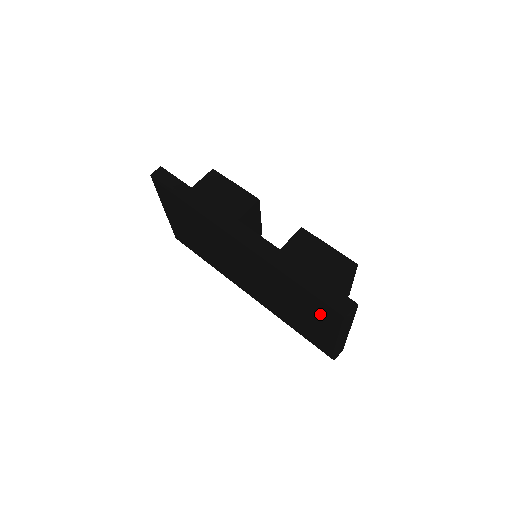
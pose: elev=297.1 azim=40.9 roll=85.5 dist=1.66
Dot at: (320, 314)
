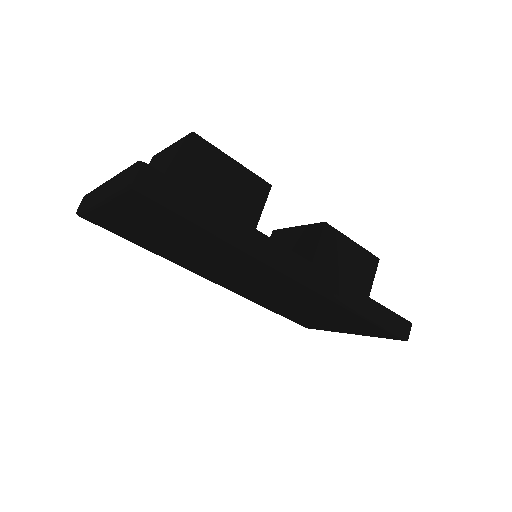
Dot at: (358, 328)
